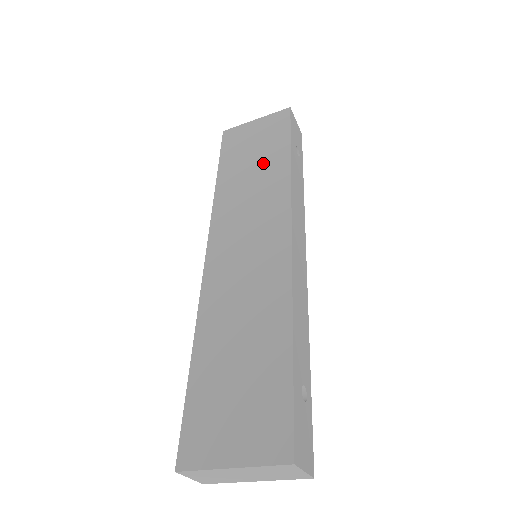
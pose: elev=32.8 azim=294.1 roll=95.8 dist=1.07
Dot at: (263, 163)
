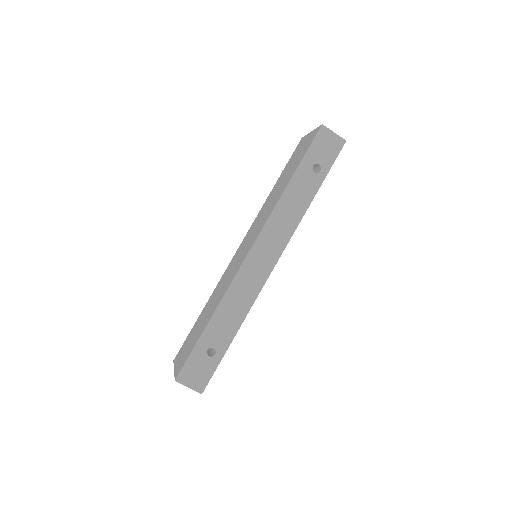
Dot at: (284, 182)
